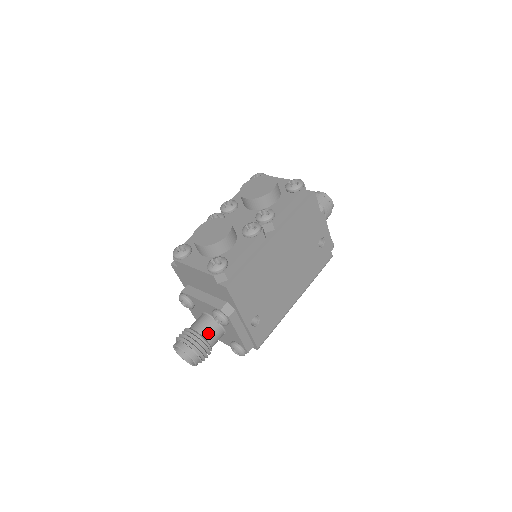
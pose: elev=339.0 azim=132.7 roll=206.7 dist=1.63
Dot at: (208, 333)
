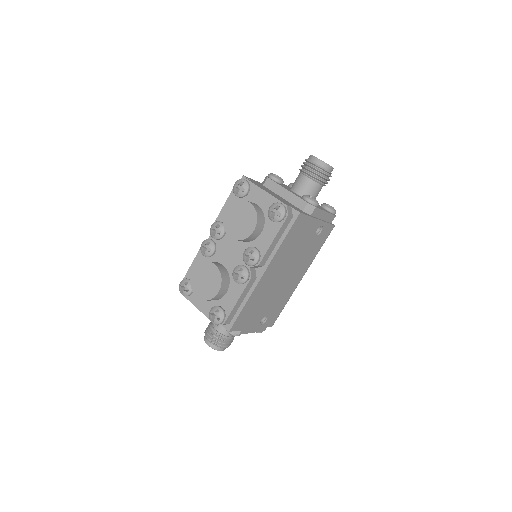
Dot at: occluded
